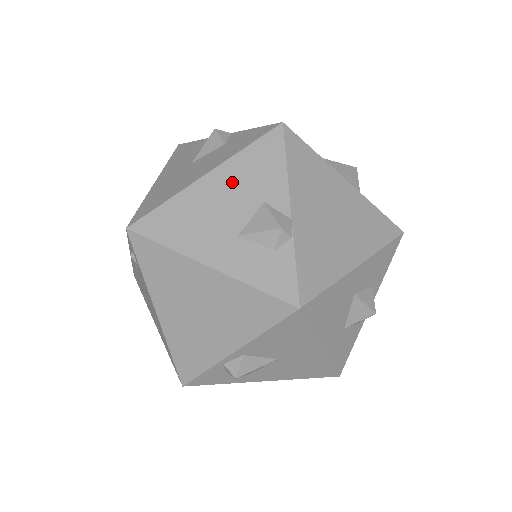
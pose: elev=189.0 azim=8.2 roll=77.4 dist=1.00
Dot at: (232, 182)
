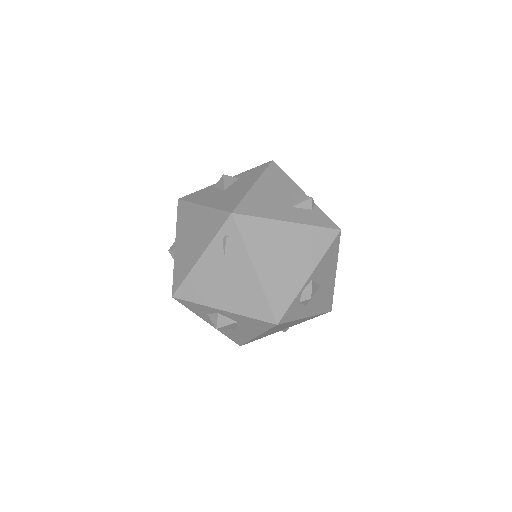
Dot at: (270, 186)
